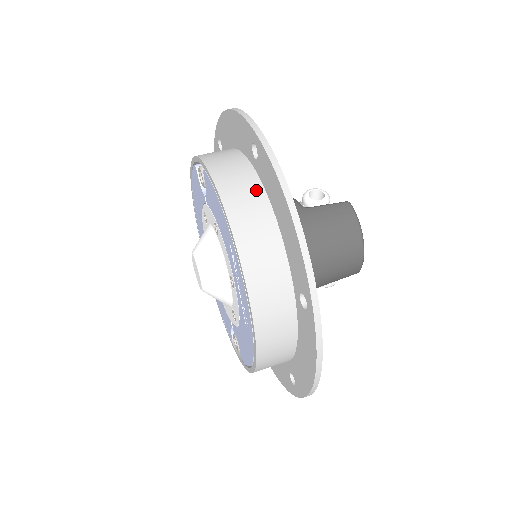
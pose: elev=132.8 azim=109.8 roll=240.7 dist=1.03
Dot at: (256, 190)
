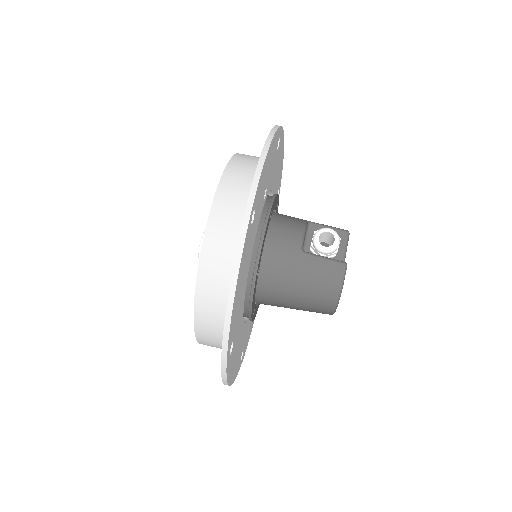
Dot at: (235, 246)
